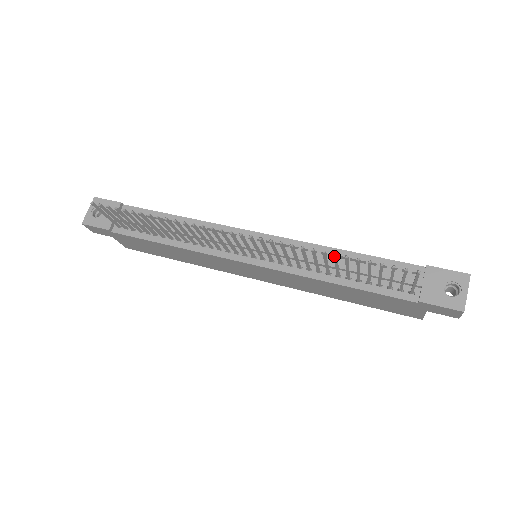
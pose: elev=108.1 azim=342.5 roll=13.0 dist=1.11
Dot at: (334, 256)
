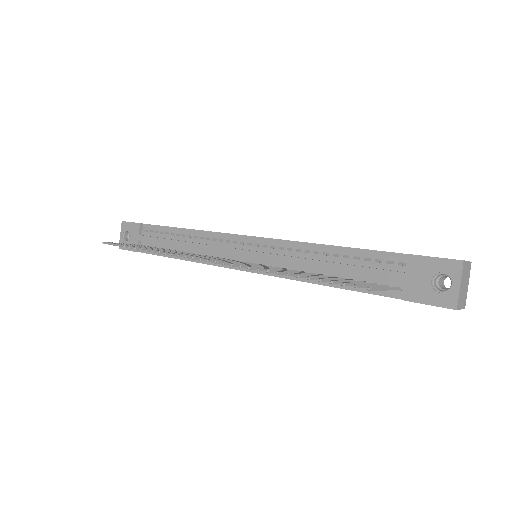
Dot at: occluded
